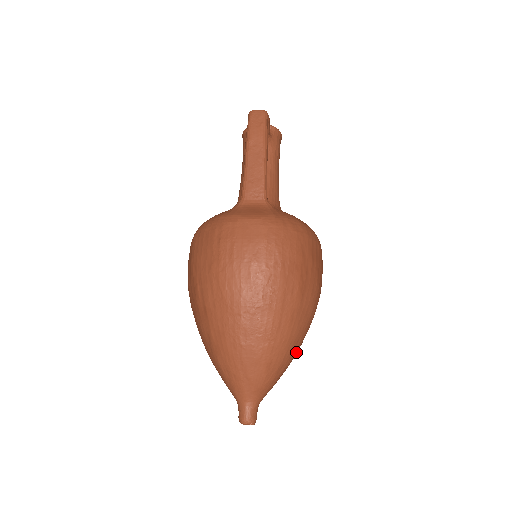
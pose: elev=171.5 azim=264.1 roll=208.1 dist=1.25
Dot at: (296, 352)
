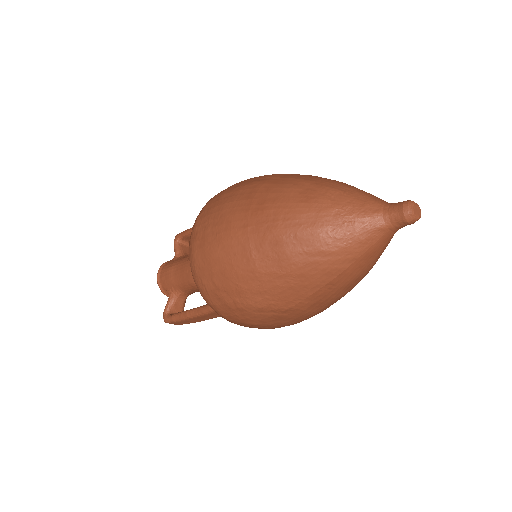
Dot at: occluded
